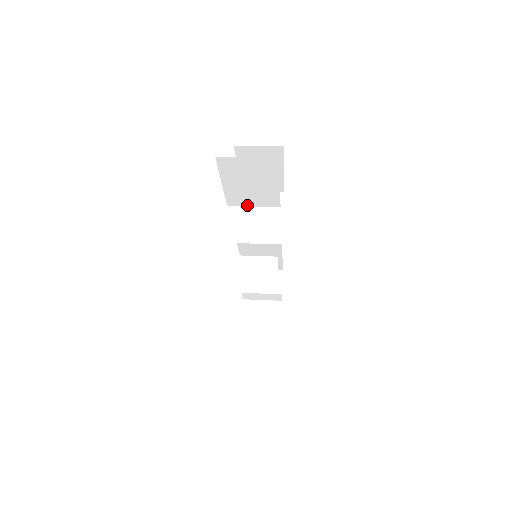
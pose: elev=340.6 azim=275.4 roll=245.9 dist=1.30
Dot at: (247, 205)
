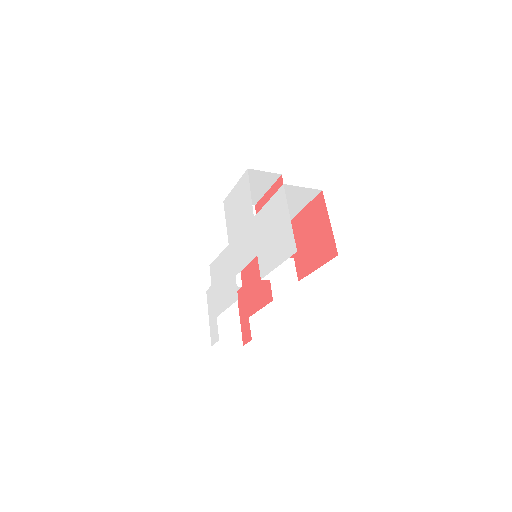
Dot at: occluded
